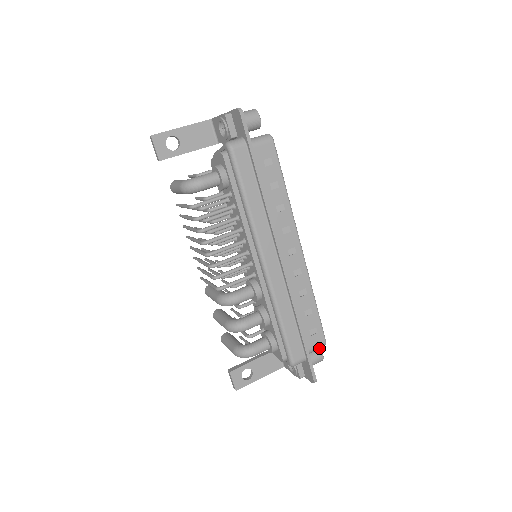
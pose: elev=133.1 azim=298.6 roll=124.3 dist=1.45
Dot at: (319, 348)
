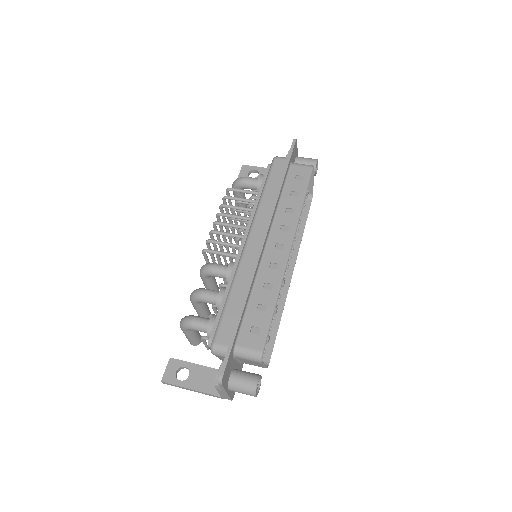
Dot at: (252, 357)
